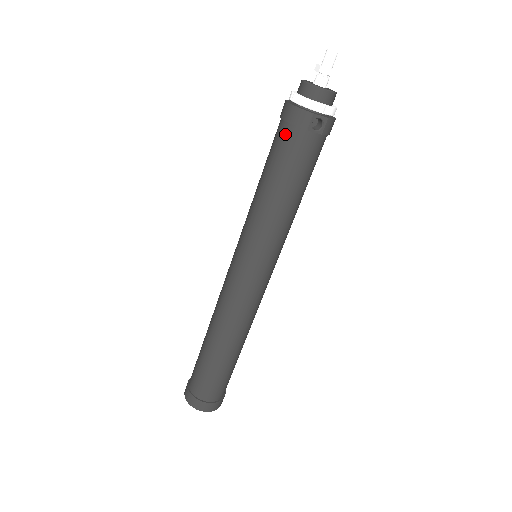
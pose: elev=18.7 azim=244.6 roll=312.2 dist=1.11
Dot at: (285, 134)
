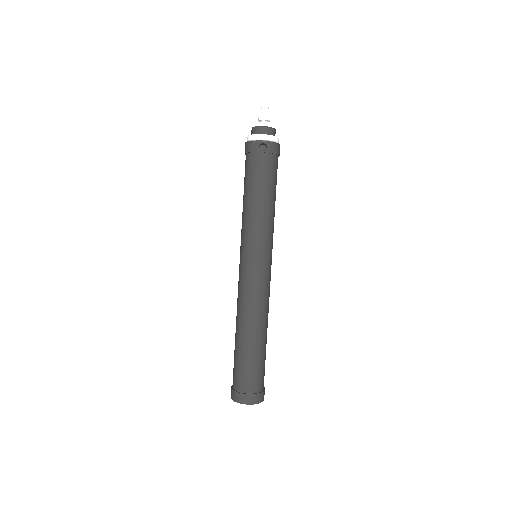
Dot at: (247, 161)
